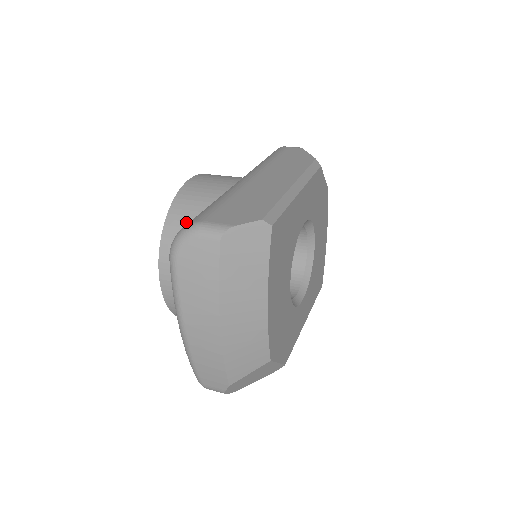
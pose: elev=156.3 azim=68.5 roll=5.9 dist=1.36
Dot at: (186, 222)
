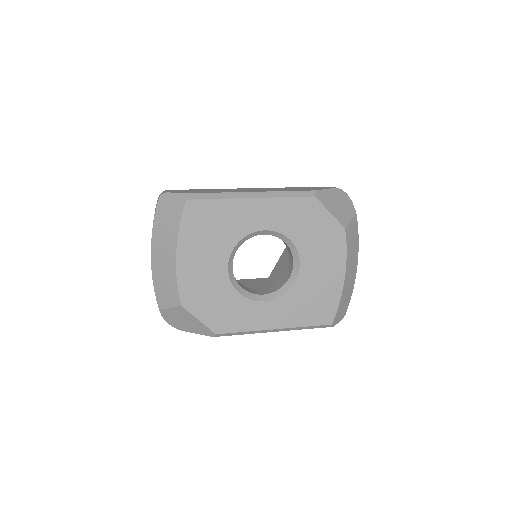
Dot at: occluded
